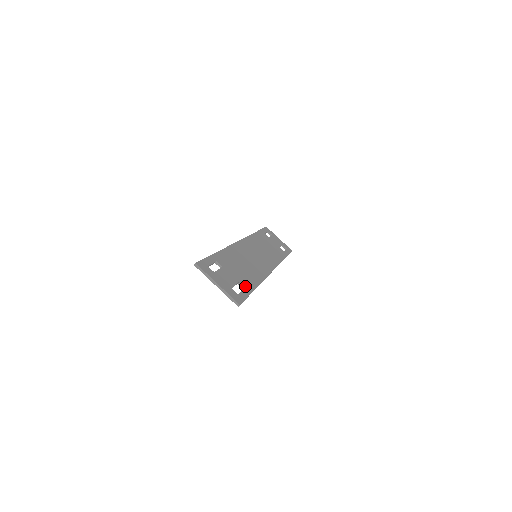
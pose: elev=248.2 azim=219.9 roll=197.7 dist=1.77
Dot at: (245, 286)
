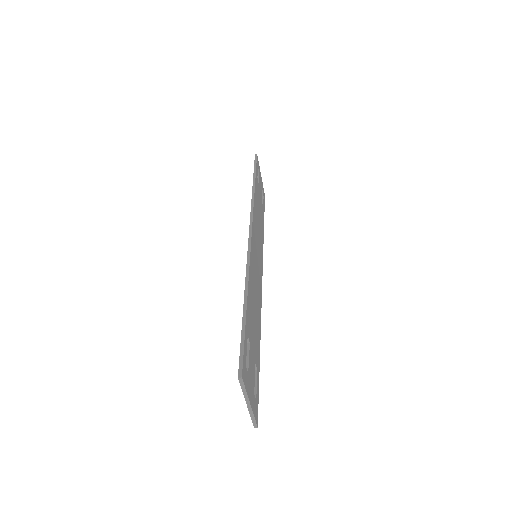
Dot at: (257, 365)
